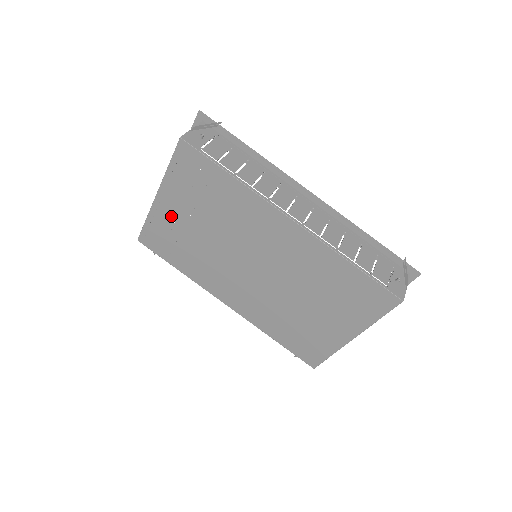
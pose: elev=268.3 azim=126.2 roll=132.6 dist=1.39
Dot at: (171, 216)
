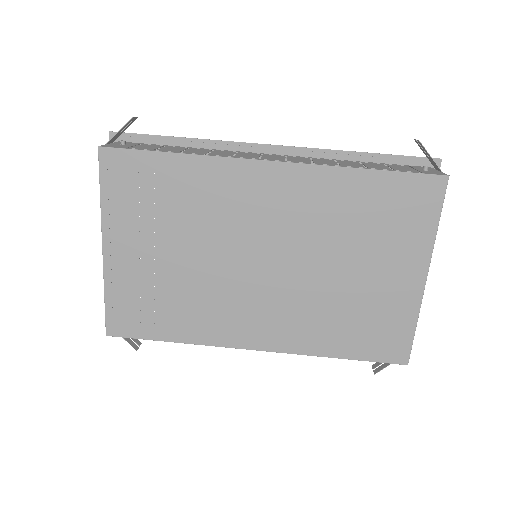
Dot at: (132, 265)
